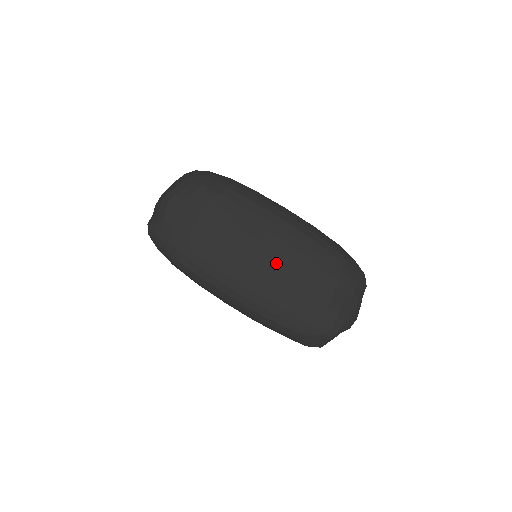
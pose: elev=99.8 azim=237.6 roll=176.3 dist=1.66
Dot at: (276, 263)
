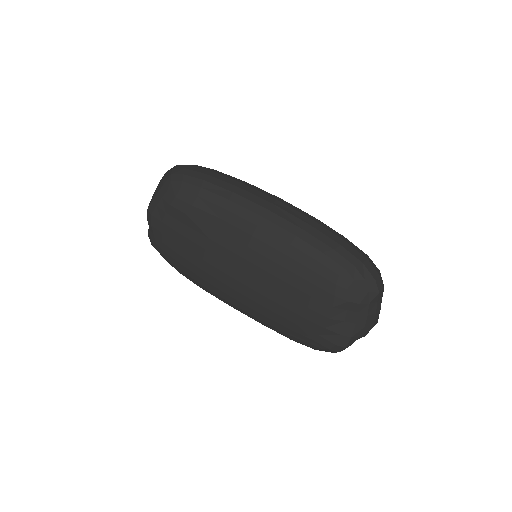
Dot at: (263, 281)
